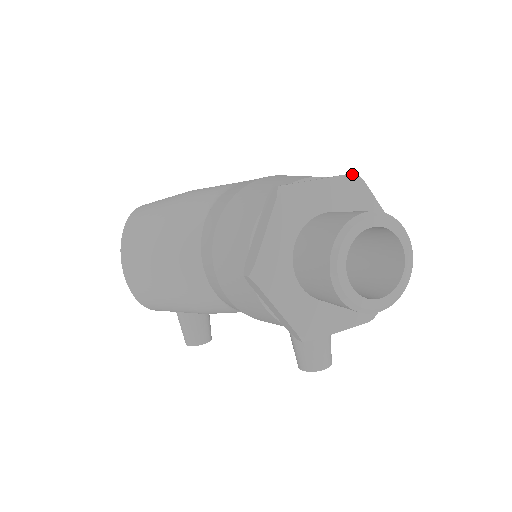
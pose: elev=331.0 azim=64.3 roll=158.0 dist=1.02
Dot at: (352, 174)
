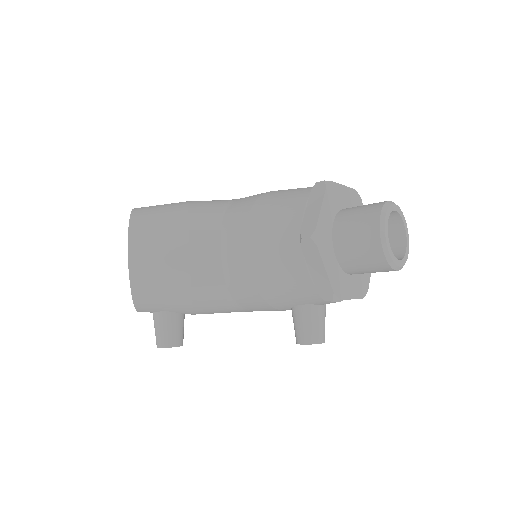
Dot at: occluded
